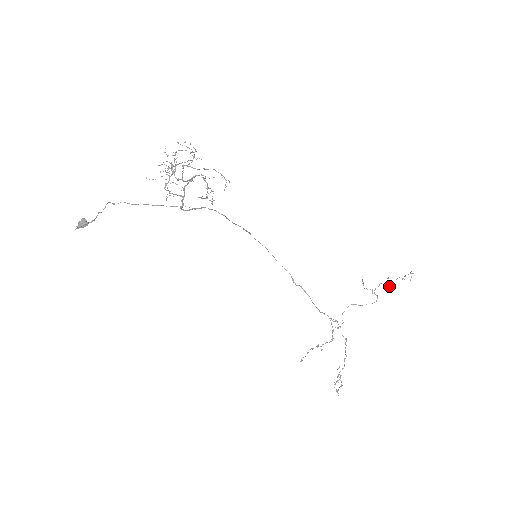
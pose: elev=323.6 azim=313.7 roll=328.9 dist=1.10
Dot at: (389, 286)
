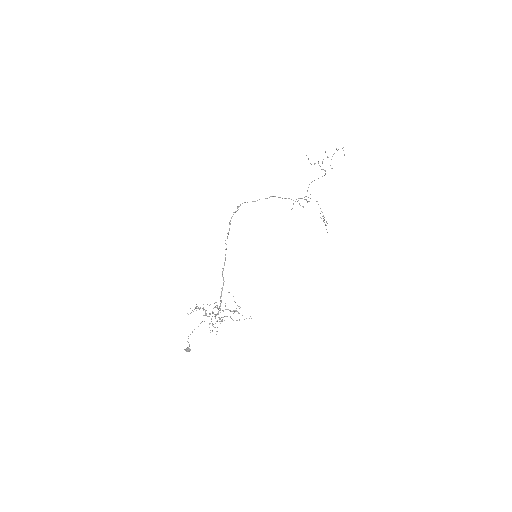
Dot at: occluded
